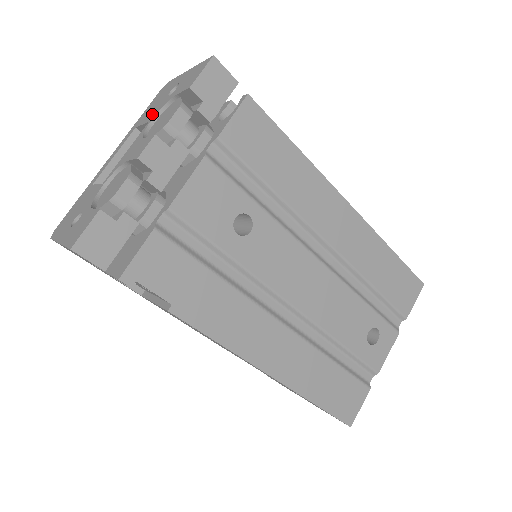
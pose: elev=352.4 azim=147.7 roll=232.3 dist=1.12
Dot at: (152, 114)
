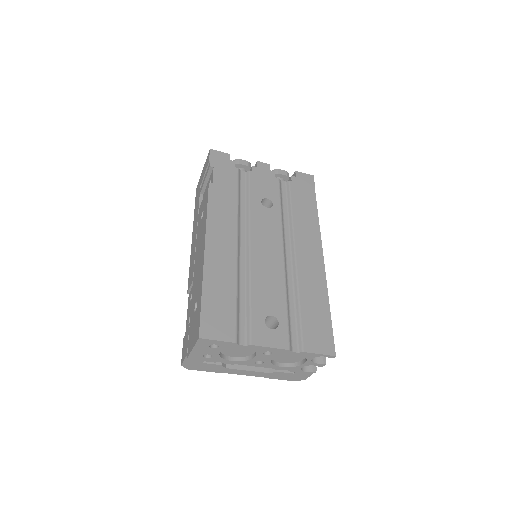
Dot at: occluded
